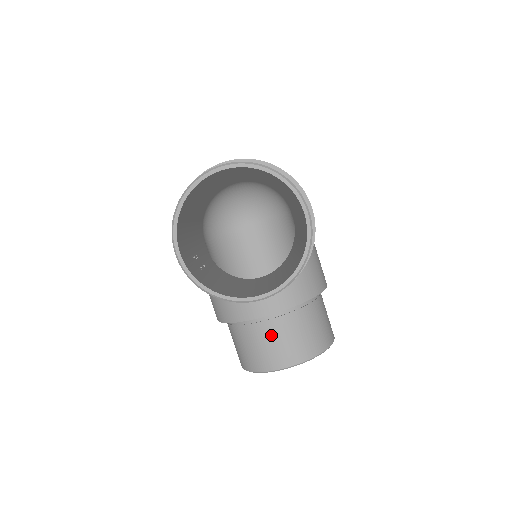
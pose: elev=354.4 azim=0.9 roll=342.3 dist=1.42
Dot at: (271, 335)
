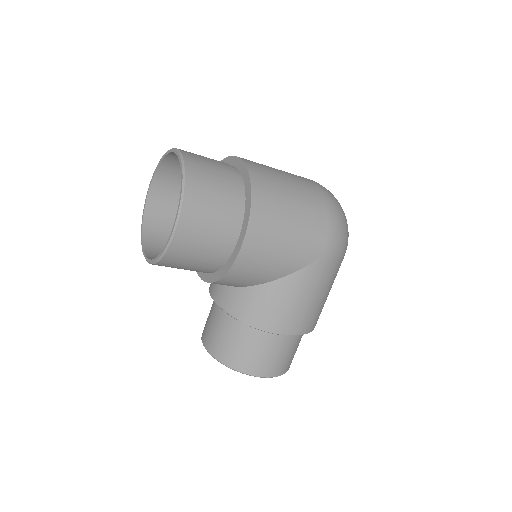
Dot at: (212, 314)
